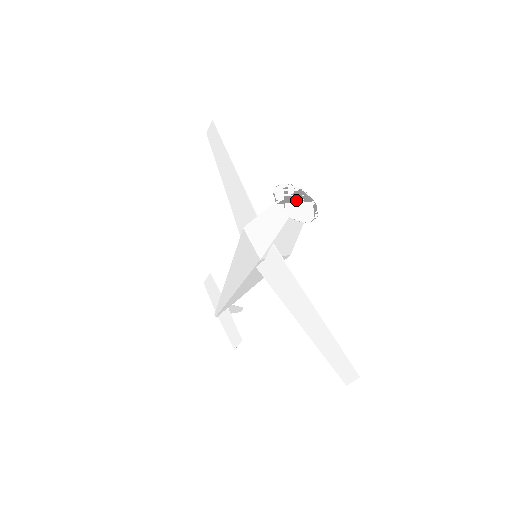
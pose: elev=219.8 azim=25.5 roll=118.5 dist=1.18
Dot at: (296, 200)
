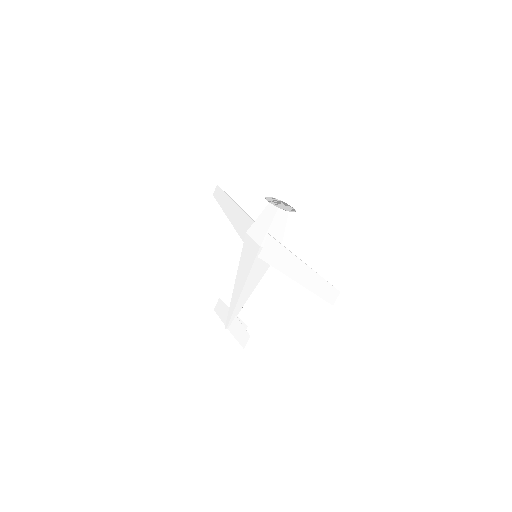
Dot at: (280, 204)
